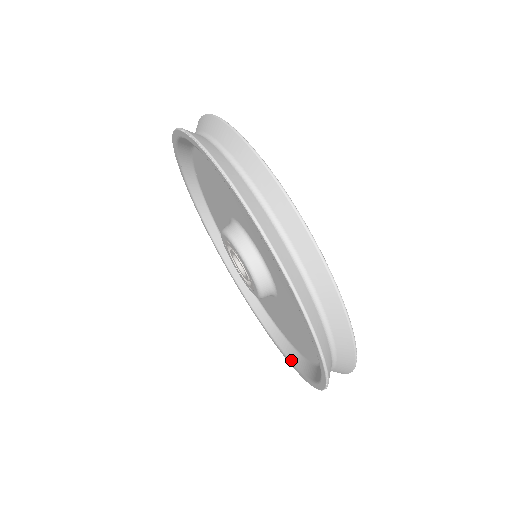
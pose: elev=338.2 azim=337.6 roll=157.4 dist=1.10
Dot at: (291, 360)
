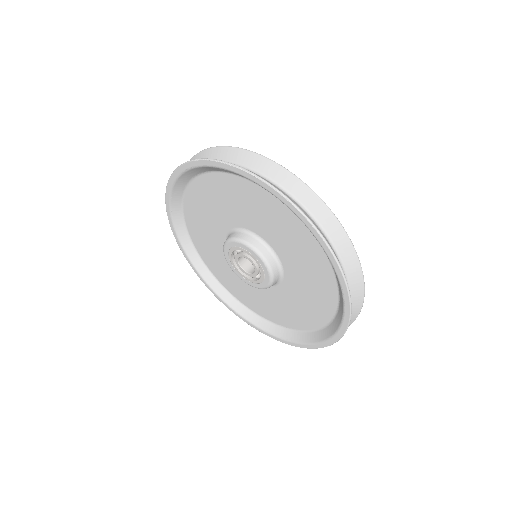
Dot at: (297, 341)
